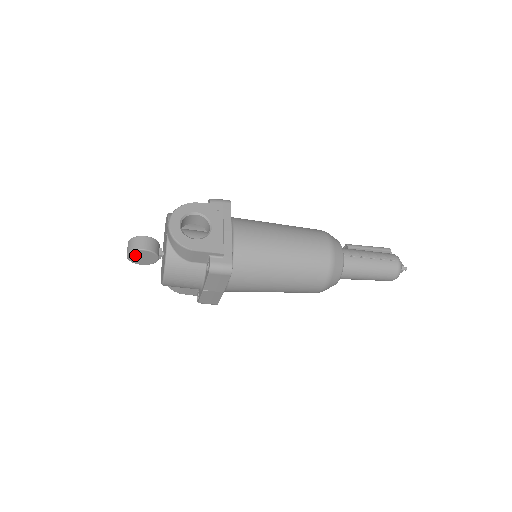
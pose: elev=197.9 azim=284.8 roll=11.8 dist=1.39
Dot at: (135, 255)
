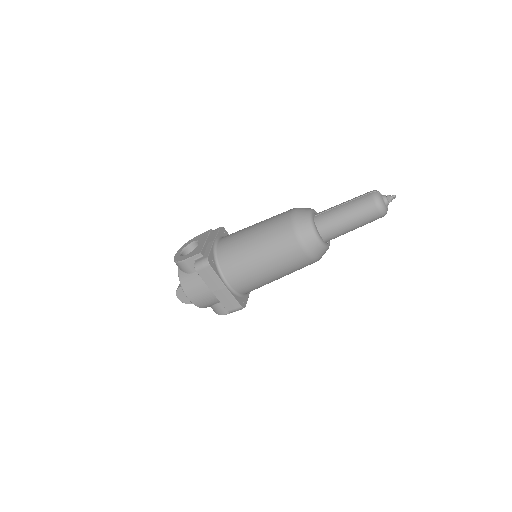
Dot at: (181, 295)
